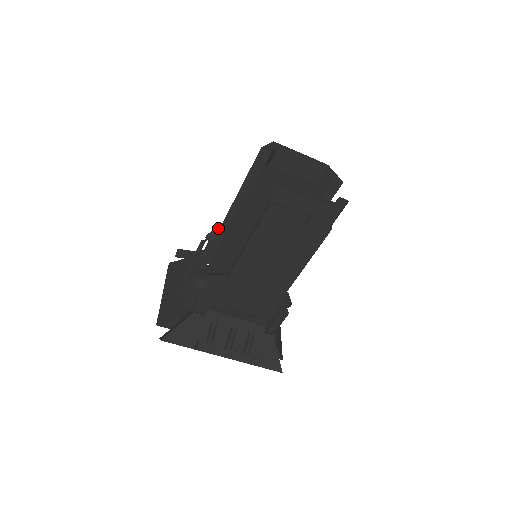
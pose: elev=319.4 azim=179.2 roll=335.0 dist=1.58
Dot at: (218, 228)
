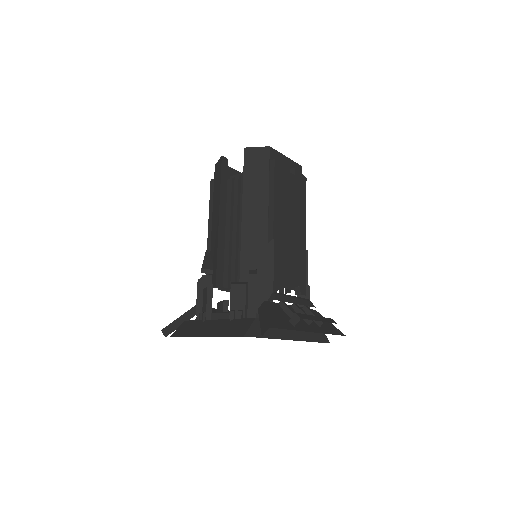
Dot at: (205, 261)
